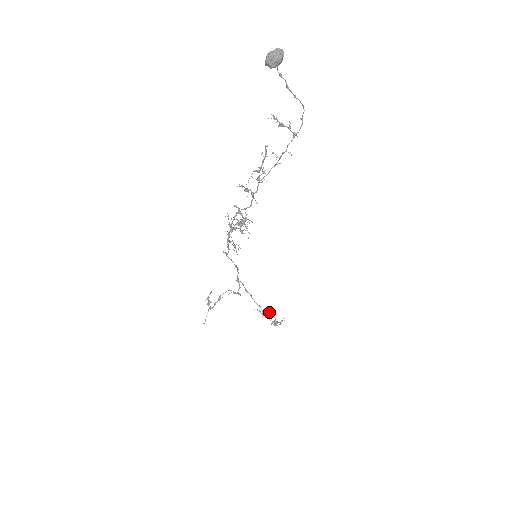
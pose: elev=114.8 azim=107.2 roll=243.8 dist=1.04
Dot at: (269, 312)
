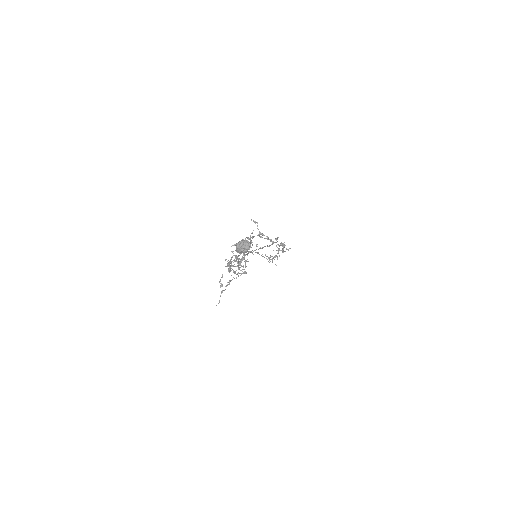
Dot at: (277, 244)
